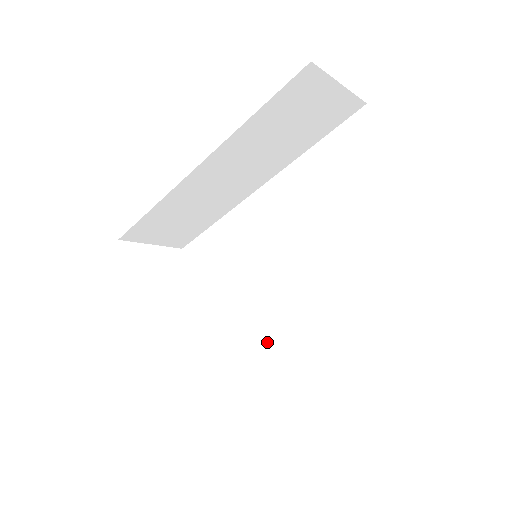
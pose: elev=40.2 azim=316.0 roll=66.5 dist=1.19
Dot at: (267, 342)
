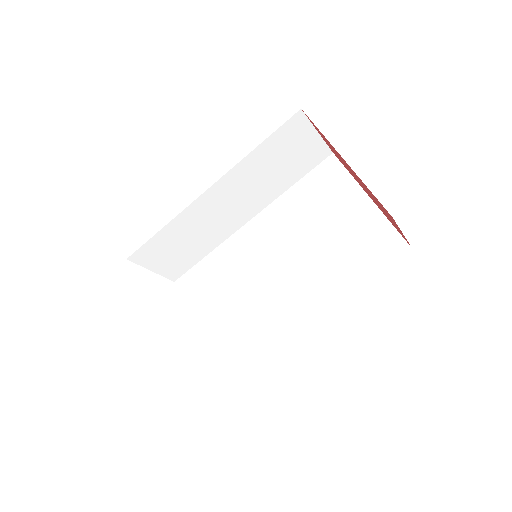
Dot at: (262, 339)
